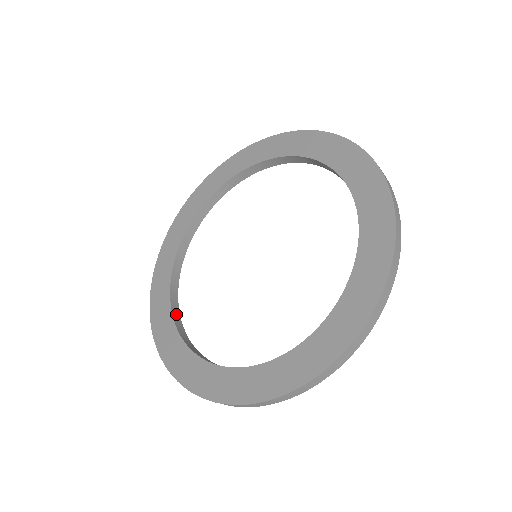
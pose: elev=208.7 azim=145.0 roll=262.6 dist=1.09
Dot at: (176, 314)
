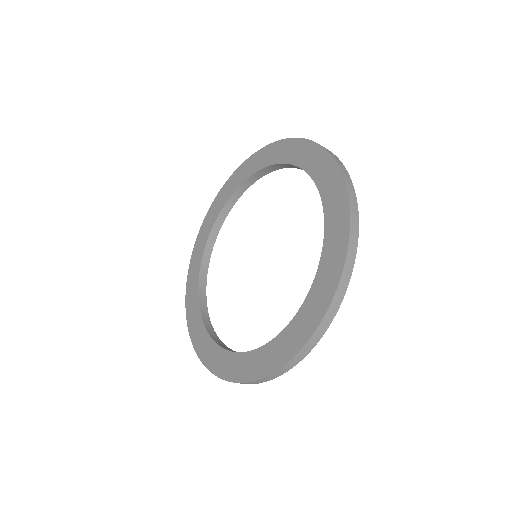
Dot at: (202, 286)
